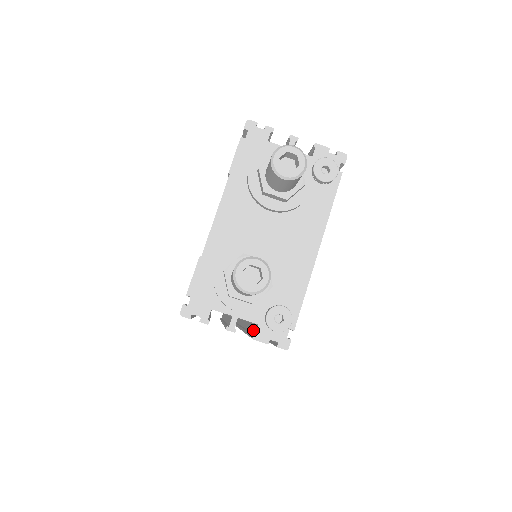
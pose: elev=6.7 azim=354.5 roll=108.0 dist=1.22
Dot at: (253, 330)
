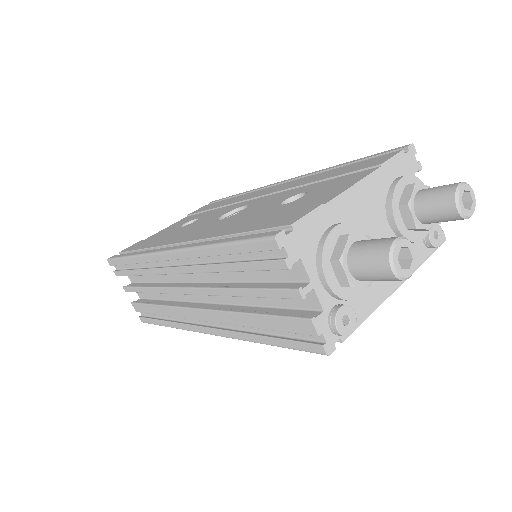
Dot at: (291, 313)
